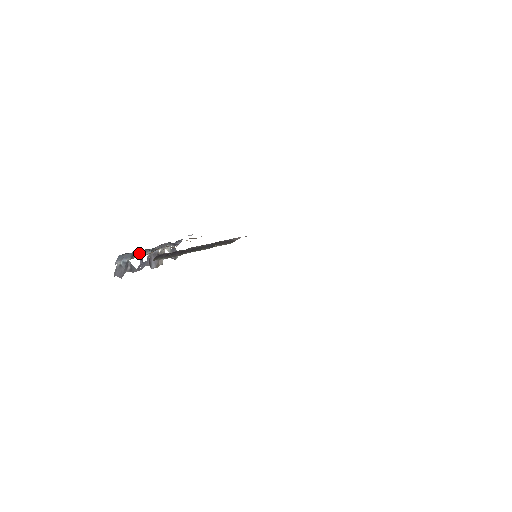
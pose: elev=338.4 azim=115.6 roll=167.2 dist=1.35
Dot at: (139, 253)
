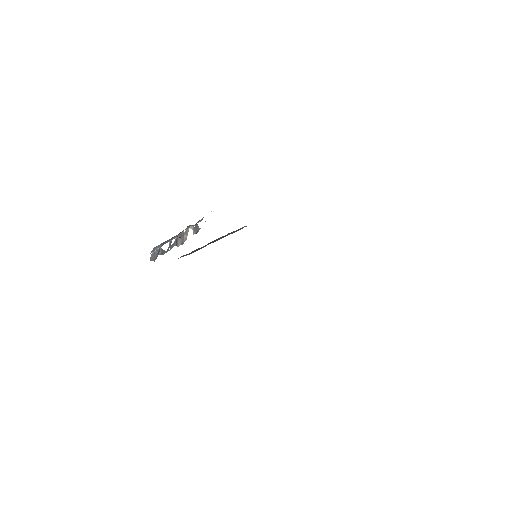
Dot at: (168, 240)
